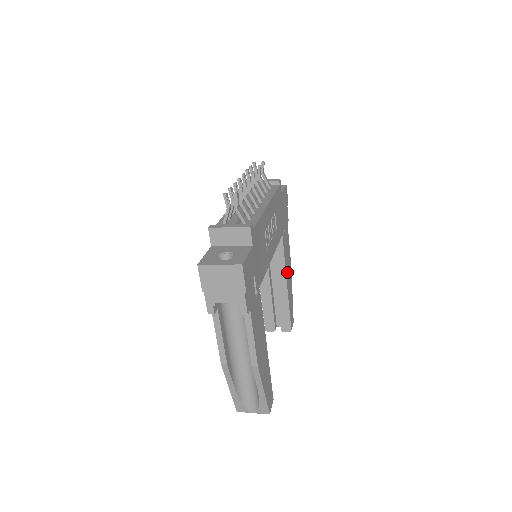
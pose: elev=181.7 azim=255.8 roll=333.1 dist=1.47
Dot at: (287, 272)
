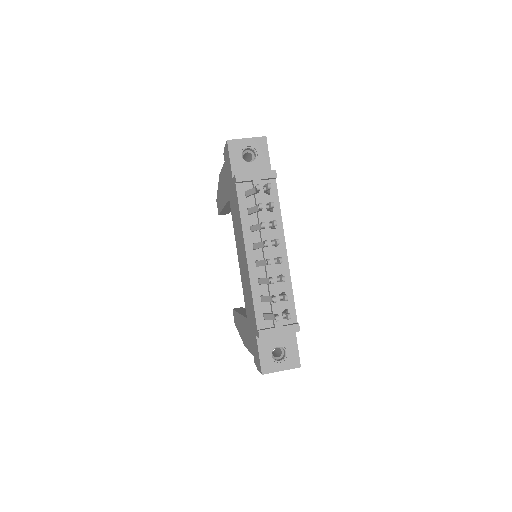
Dot at: occluded
